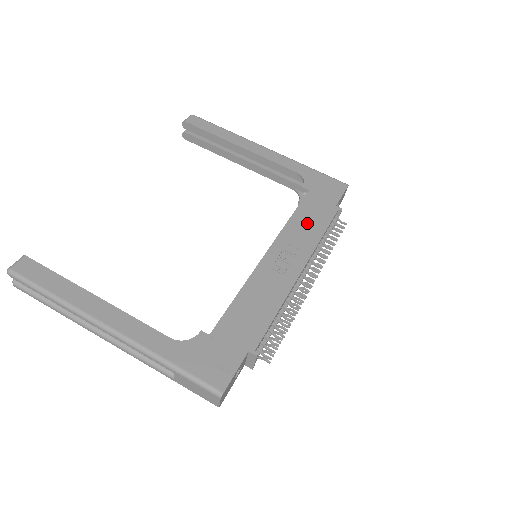
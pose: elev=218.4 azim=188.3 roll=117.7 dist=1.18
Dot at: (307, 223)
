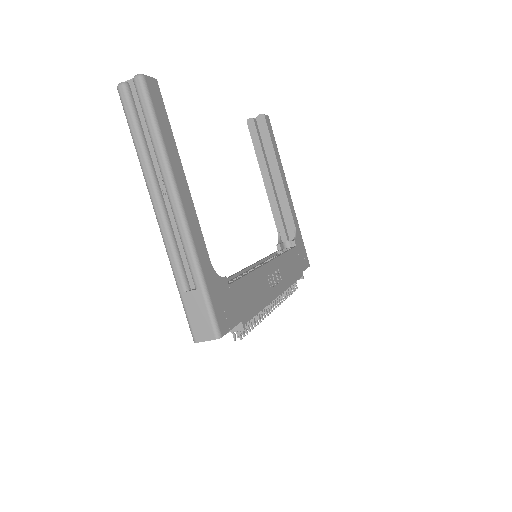
Dot at: (290, 267)
